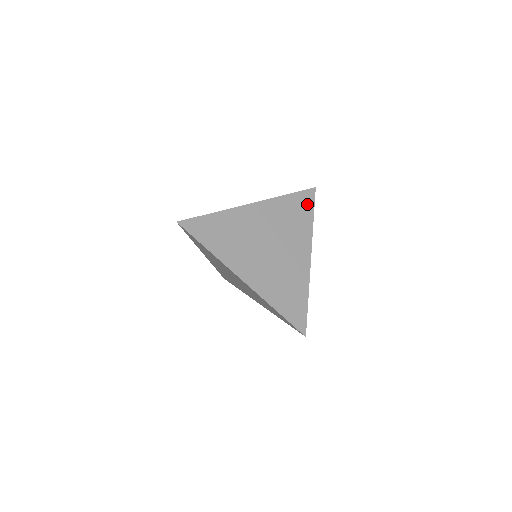
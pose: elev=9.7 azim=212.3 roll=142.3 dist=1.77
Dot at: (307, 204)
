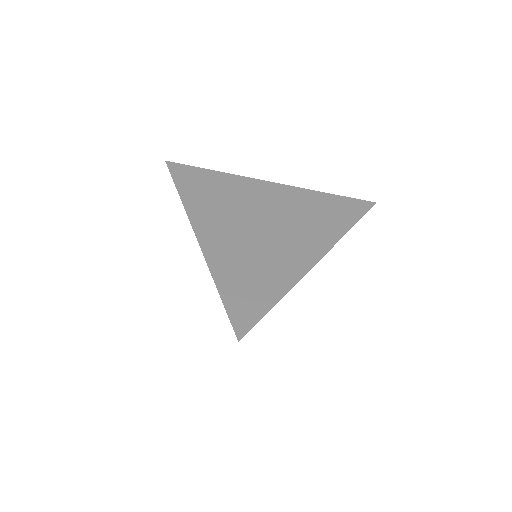
Dot at: occluded
